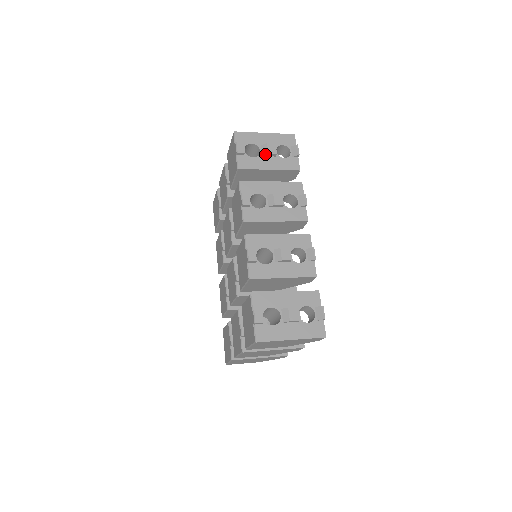
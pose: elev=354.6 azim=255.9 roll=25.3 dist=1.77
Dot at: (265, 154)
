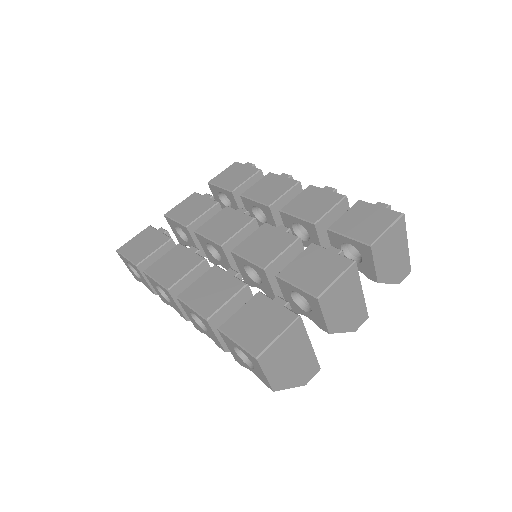
Dot at: occluded
